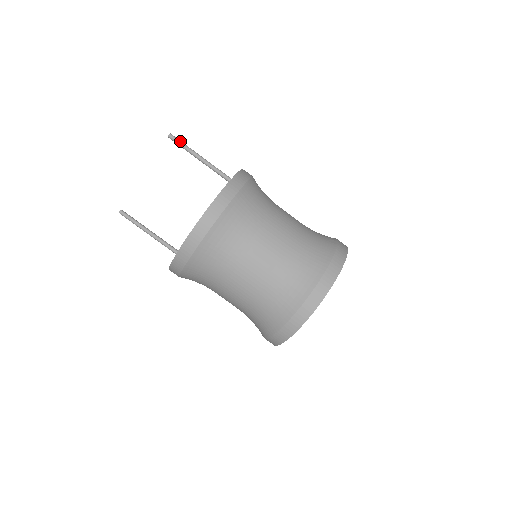
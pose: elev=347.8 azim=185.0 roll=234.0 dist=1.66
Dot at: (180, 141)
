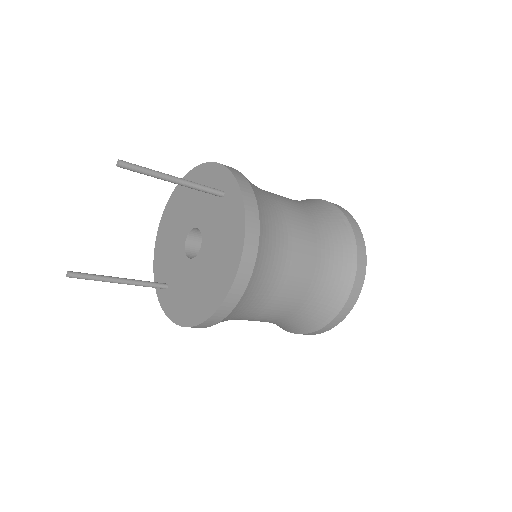
Dot at: (139, 167)
